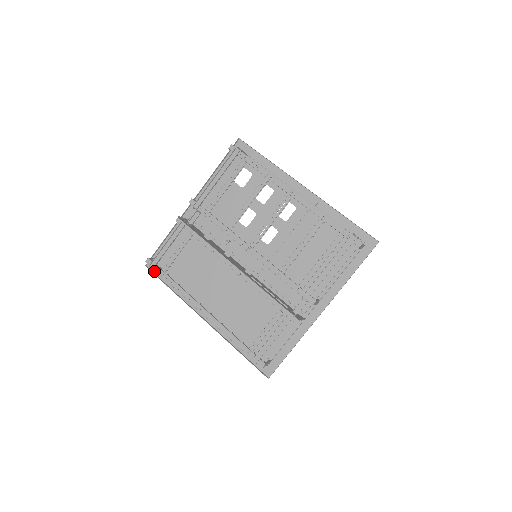
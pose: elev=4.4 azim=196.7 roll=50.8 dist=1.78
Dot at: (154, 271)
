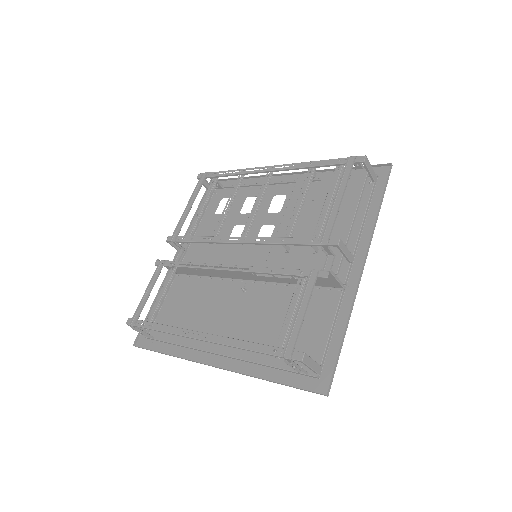
Dot at: (144, 347)
